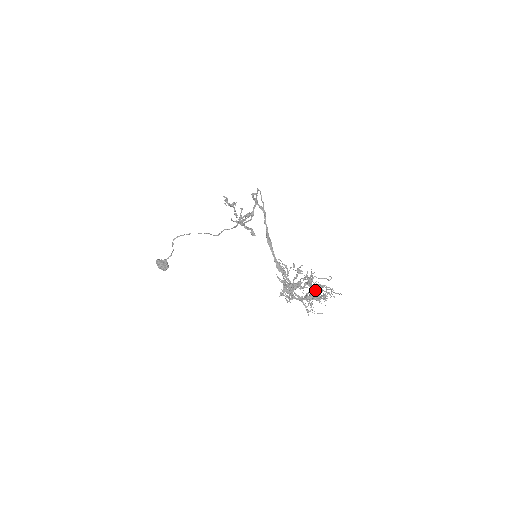
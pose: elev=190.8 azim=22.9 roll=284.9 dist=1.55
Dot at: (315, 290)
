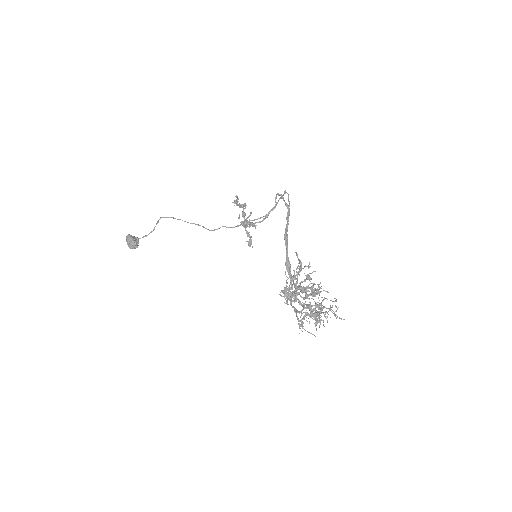
Dot at: (315, 306)
